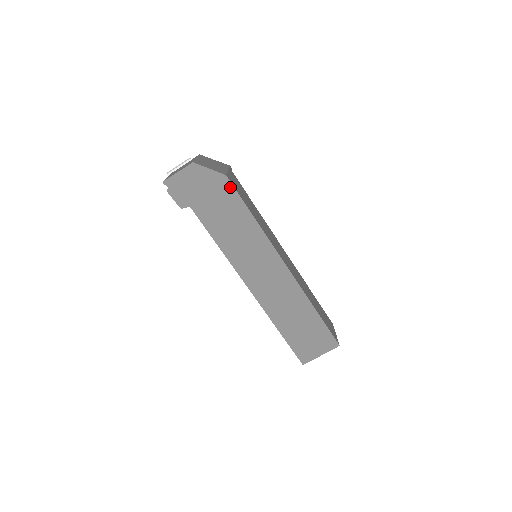
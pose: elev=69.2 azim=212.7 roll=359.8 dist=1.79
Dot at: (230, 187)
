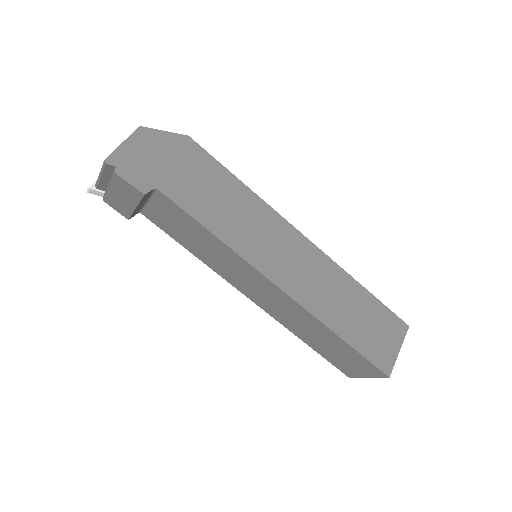
Dot at: (199, 150)
